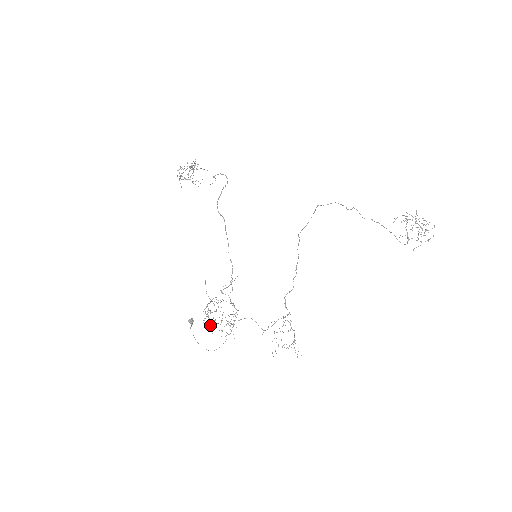
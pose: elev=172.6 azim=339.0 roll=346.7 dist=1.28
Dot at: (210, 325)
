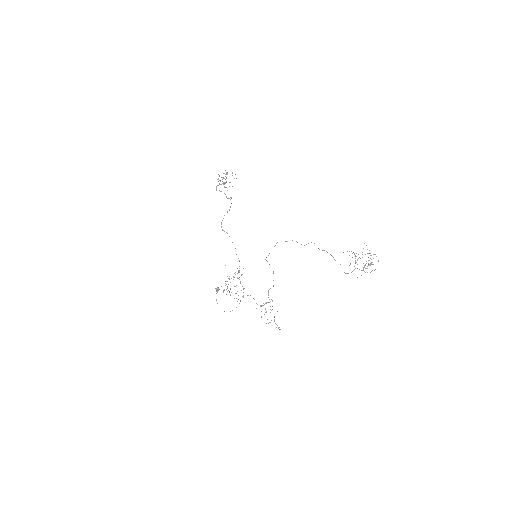
Dot at: occluded
